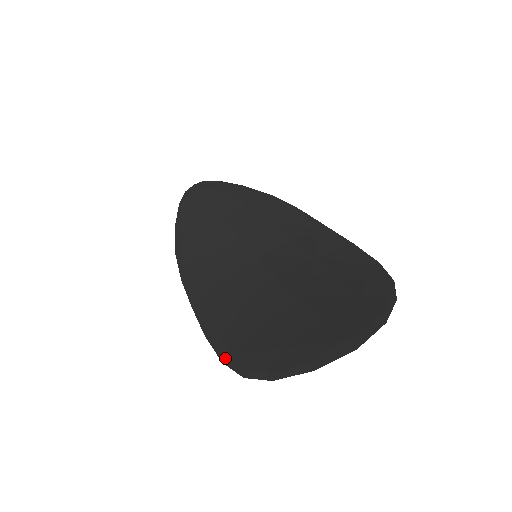
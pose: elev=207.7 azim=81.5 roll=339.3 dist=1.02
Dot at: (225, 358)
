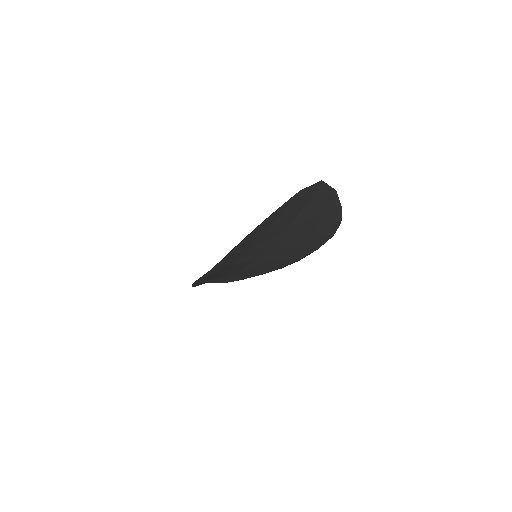
Dot at: (241, 242)
